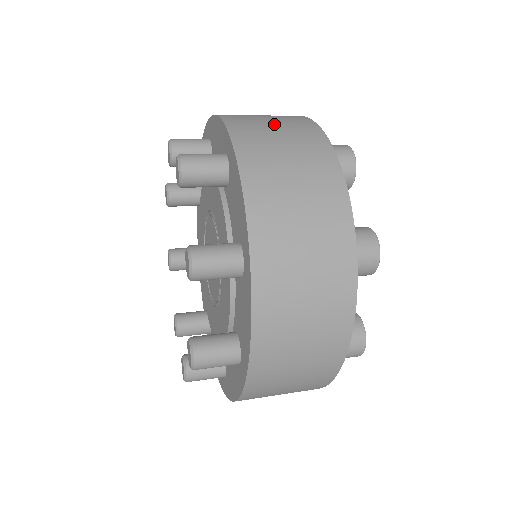
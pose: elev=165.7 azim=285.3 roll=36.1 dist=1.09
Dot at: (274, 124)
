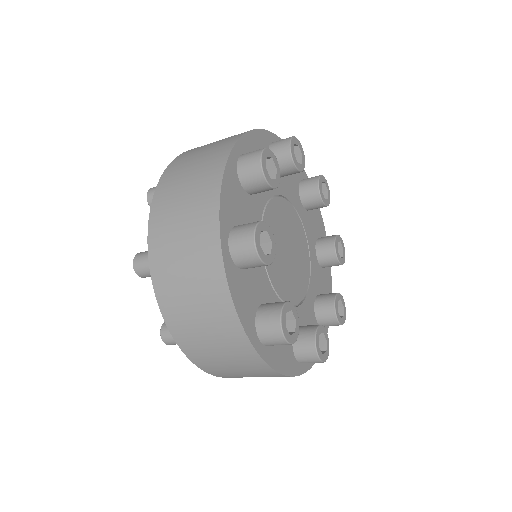
Dot at: (207, 147)
